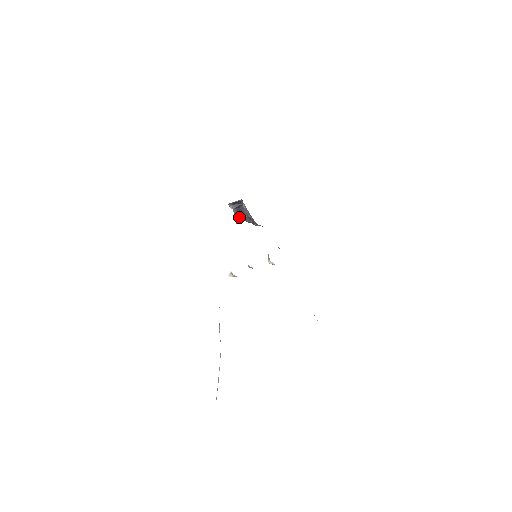
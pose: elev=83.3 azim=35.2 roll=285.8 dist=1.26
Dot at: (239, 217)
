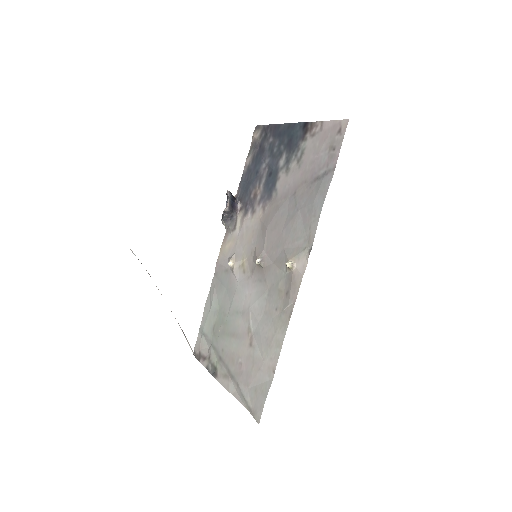
Dot at: (230, 208)
